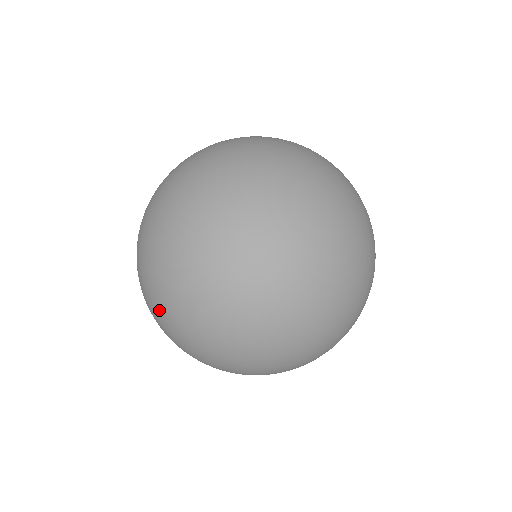
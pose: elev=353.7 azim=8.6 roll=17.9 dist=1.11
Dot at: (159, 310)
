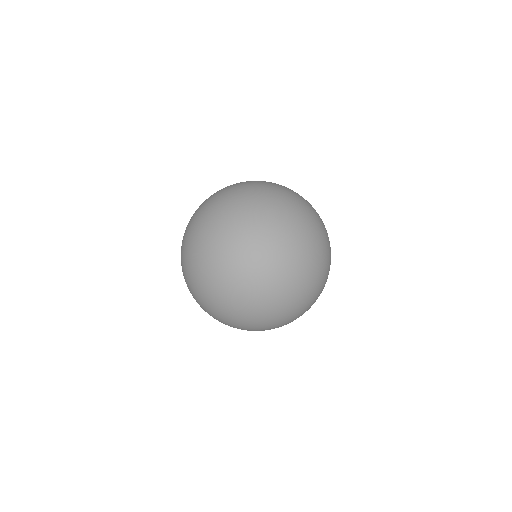
Dot at: occluded
